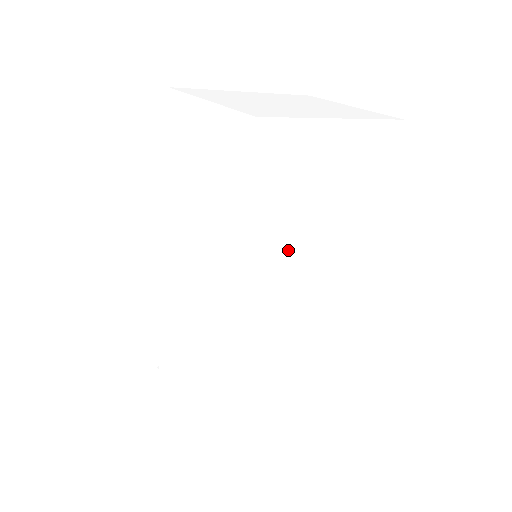
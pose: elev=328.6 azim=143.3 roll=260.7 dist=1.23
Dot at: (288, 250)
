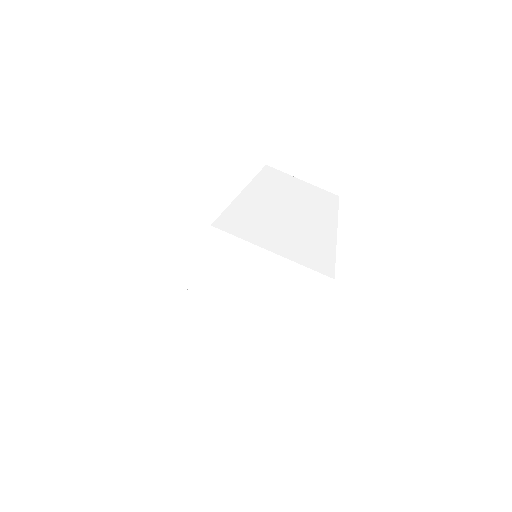
Dot at: occluded
